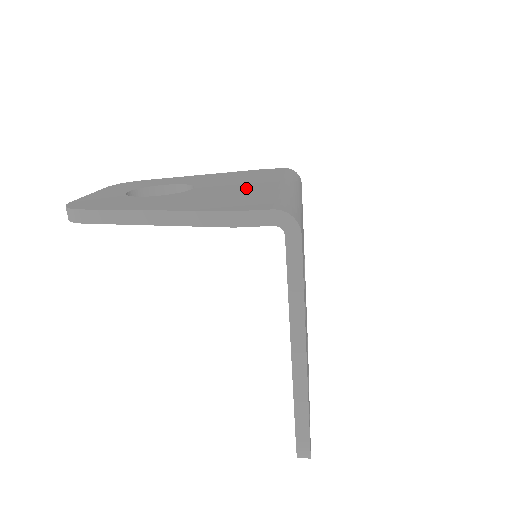
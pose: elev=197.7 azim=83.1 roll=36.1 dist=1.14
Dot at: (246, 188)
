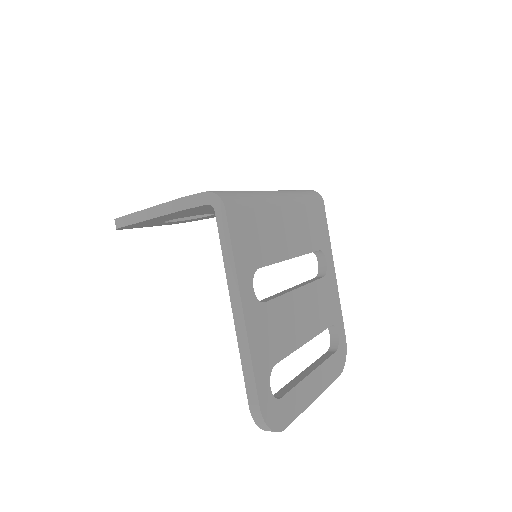
Dot at: occluded
